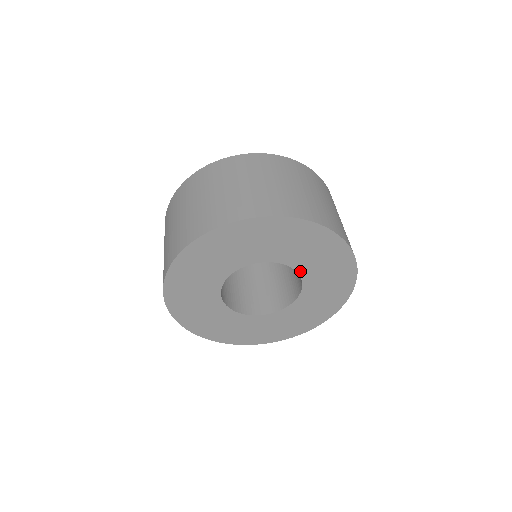
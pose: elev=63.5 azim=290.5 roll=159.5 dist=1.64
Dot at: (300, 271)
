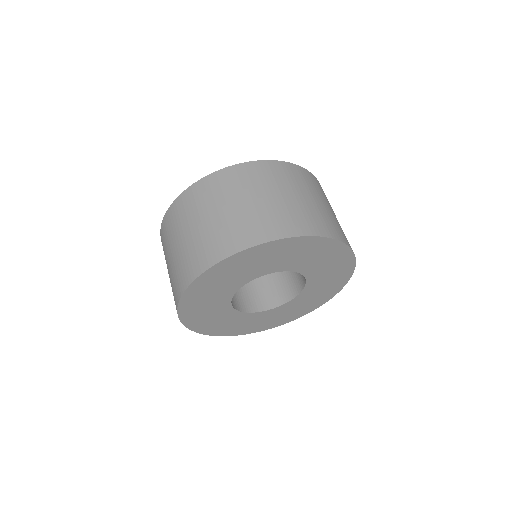
Dot at: (305, 289)
